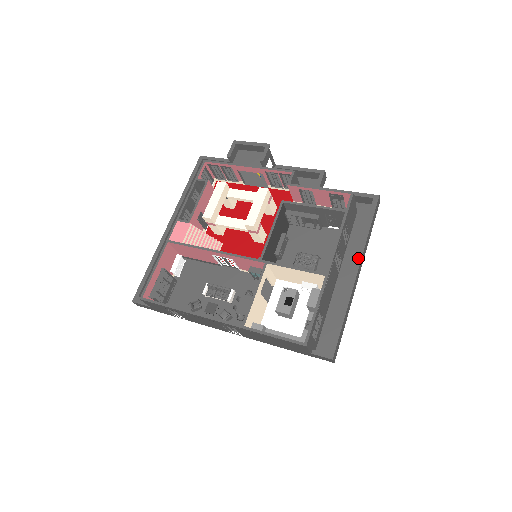
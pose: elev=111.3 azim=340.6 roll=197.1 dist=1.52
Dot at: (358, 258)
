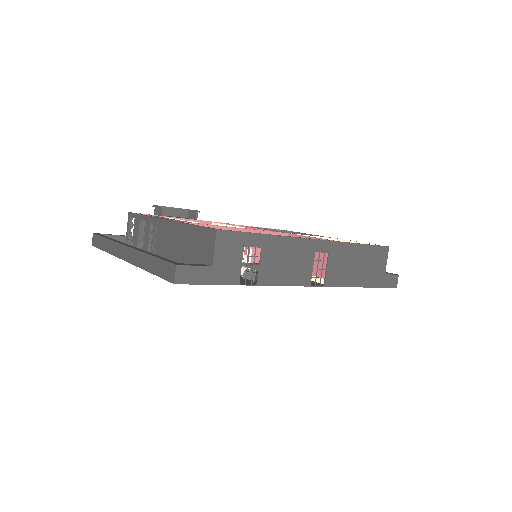
Dot at: occluded
